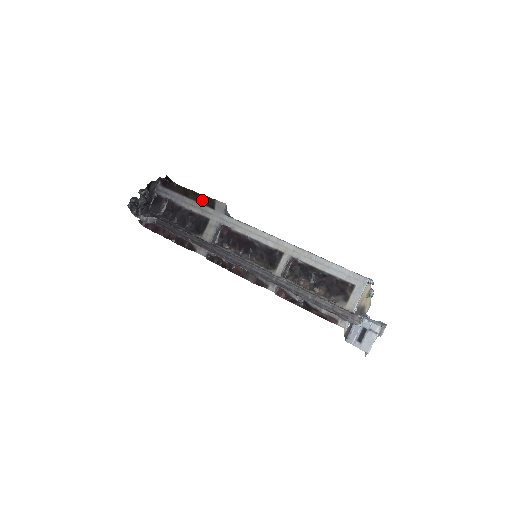
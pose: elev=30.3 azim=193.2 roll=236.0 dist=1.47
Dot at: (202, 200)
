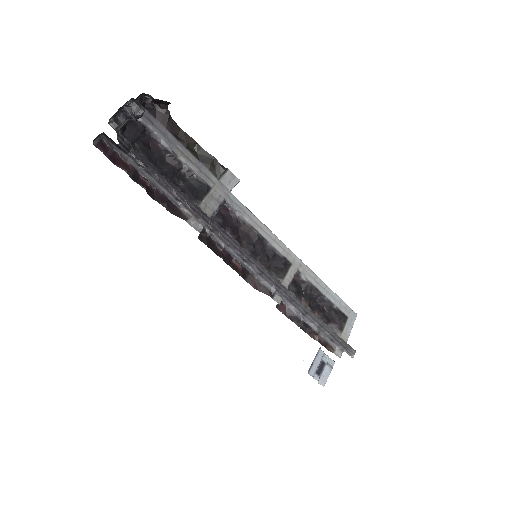
Dot at: (206, 160)
